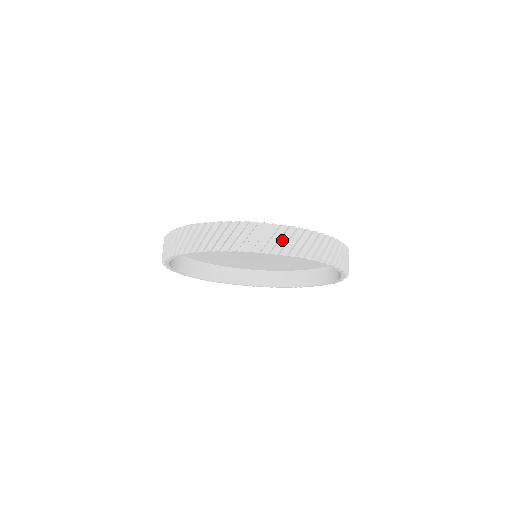
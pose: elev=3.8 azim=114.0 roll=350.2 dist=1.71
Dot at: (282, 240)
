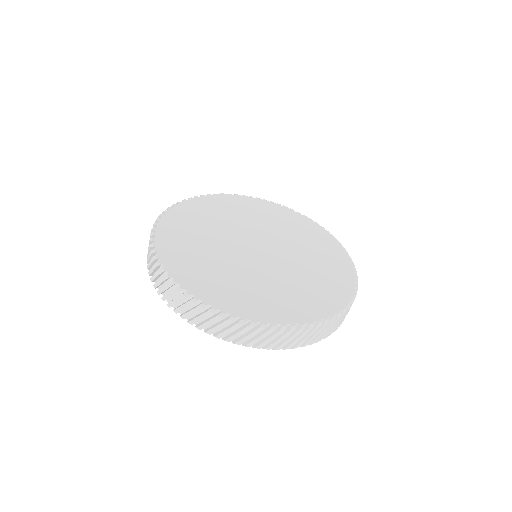
Dot at: (182, 307)
